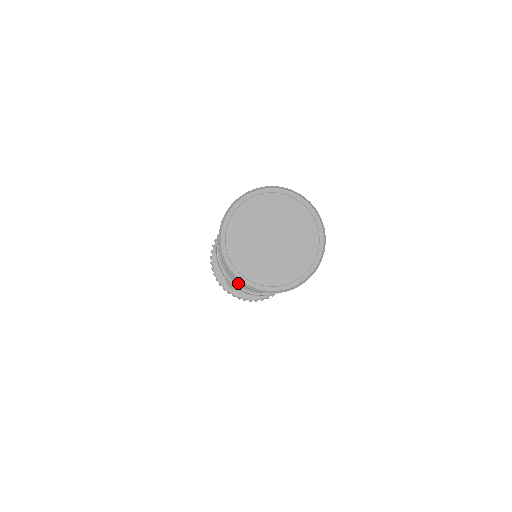
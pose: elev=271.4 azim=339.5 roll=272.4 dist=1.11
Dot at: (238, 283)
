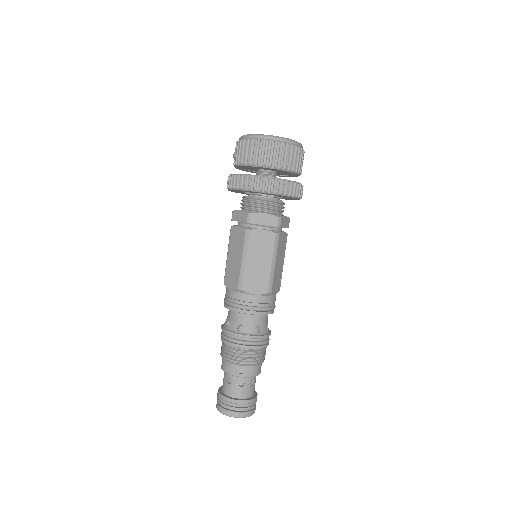
Dot at: occluded
